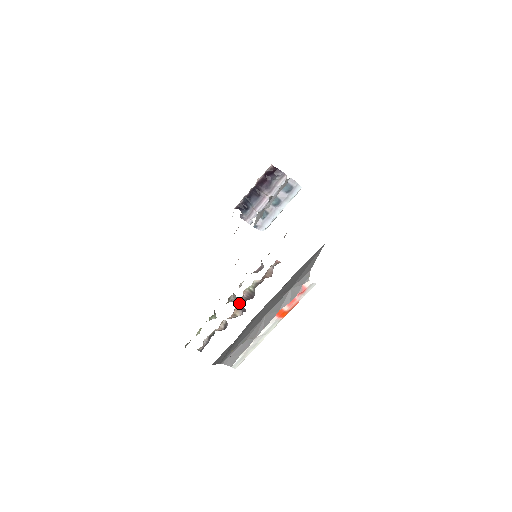
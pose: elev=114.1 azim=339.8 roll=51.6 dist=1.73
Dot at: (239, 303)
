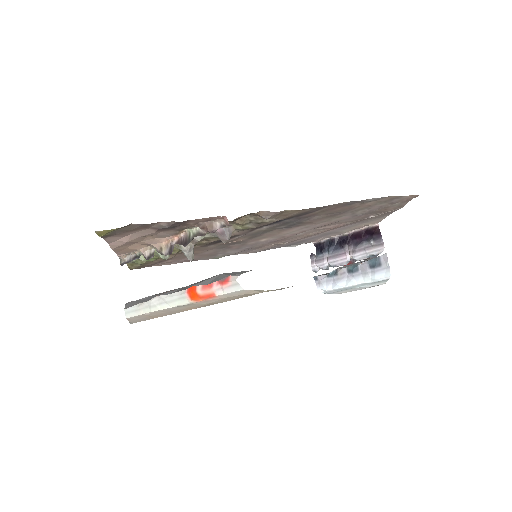
Dot at: (173, 240)
